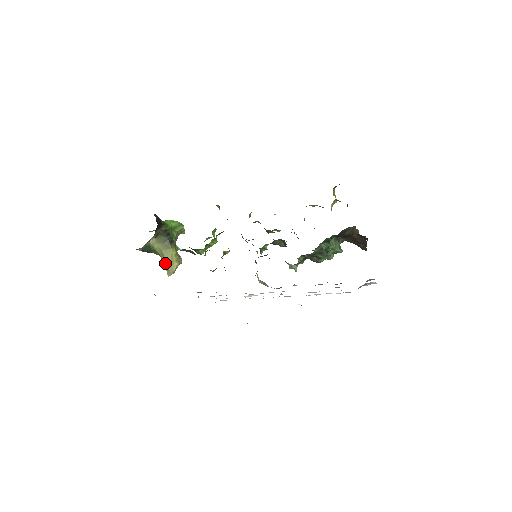
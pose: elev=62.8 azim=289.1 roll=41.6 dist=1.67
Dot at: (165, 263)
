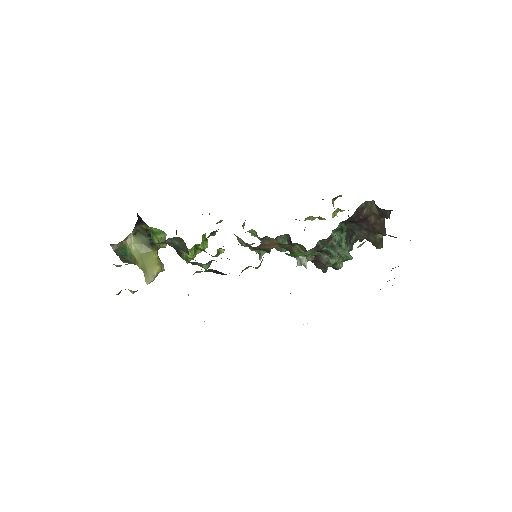
Dot at: (144, 268)
